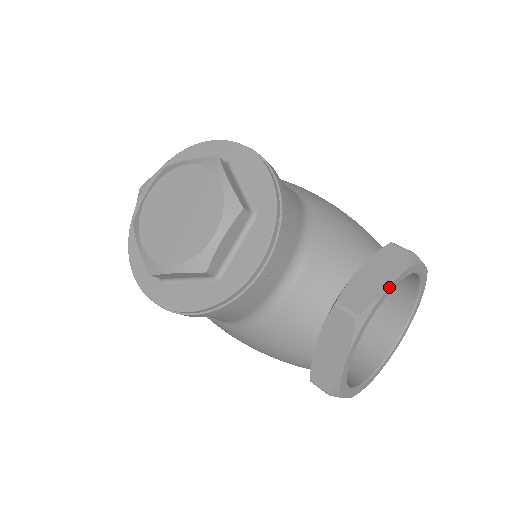
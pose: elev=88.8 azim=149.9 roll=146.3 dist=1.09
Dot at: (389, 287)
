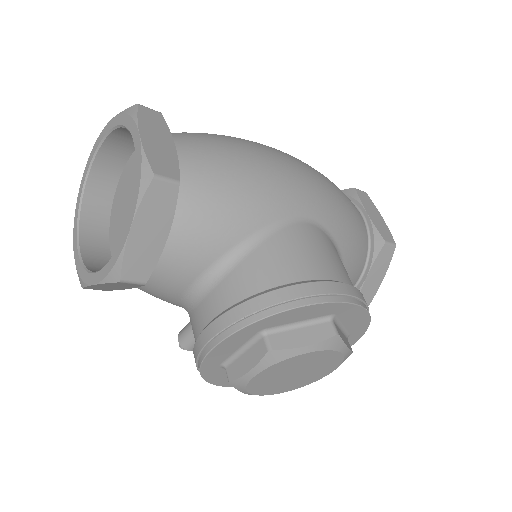
Dot at: (382, 280)
